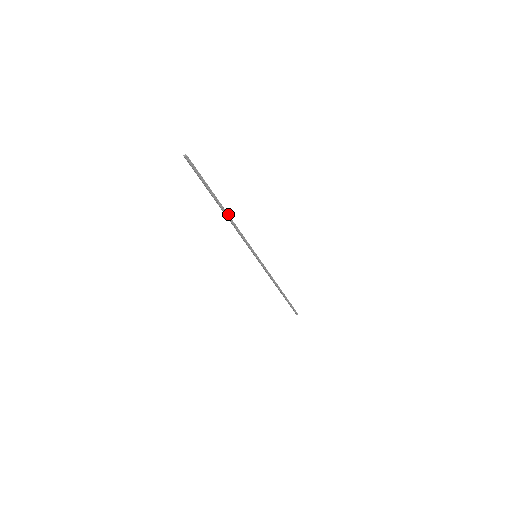
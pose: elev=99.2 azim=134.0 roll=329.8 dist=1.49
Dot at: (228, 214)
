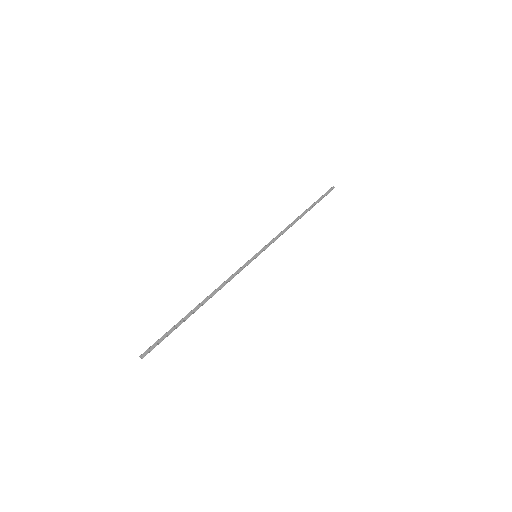
Dot at: (206, 300)
